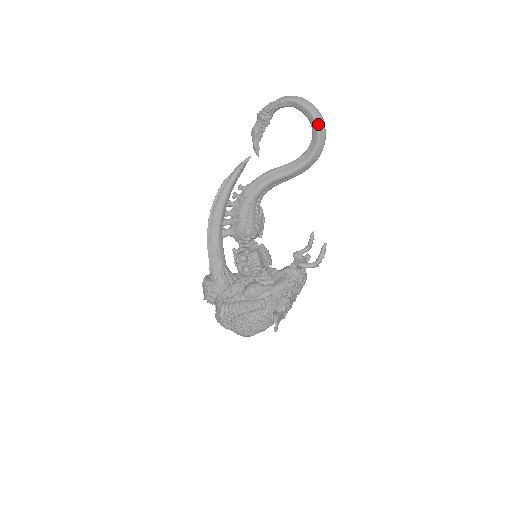
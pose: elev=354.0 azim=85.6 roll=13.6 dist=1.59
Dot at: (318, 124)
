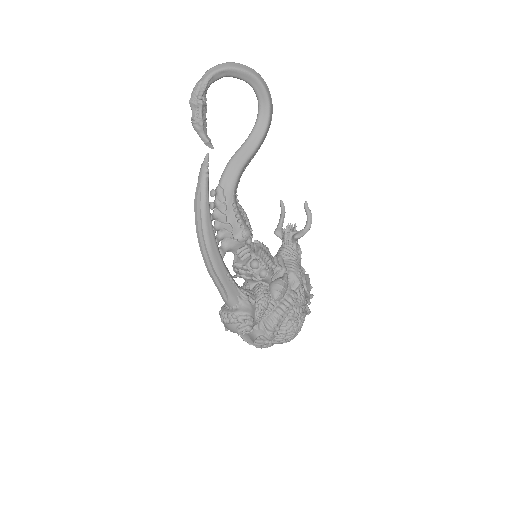
Dot at: (262, 83)
